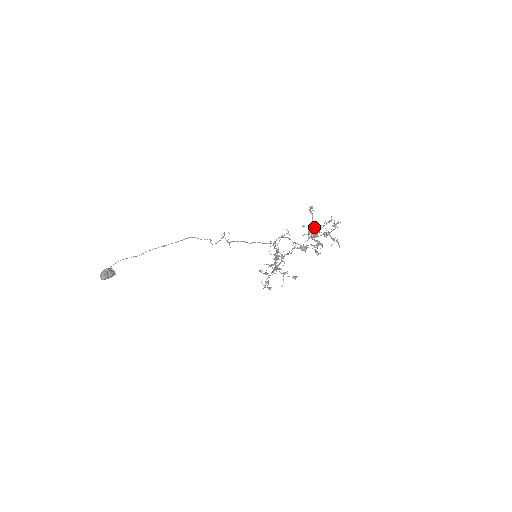
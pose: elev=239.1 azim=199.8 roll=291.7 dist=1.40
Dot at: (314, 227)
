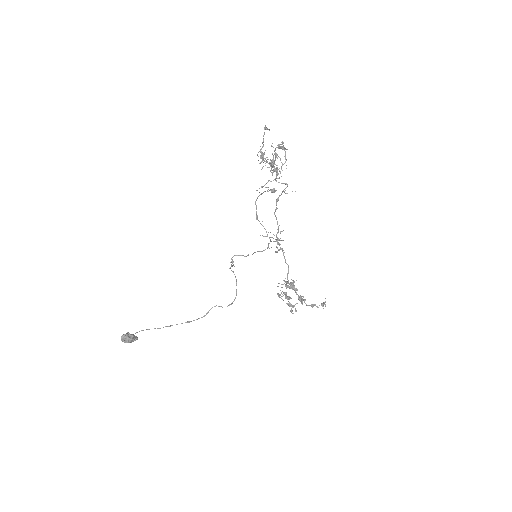
Dot at: occluded
